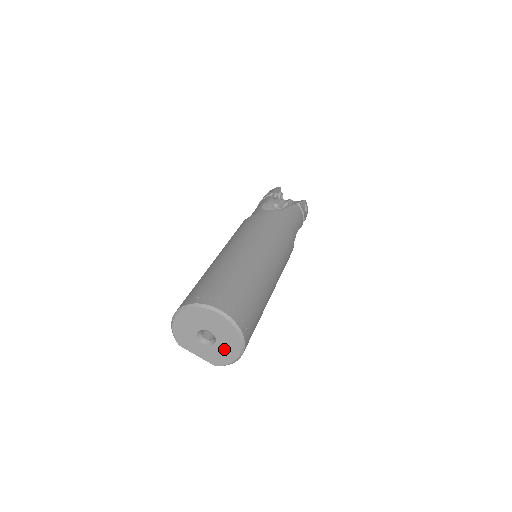
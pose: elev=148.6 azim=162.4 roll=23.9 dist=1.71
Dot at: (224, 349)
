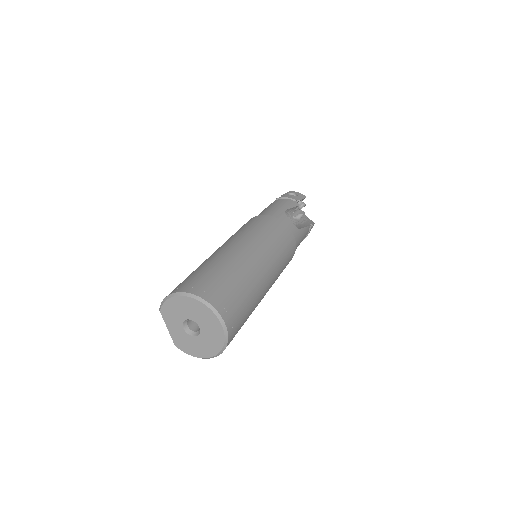
Dot at: (197, 345)
